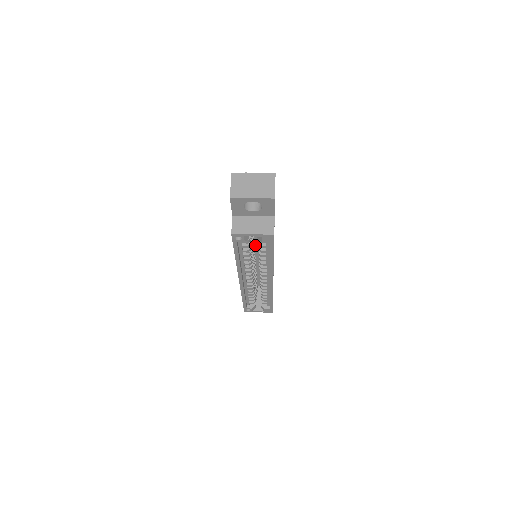
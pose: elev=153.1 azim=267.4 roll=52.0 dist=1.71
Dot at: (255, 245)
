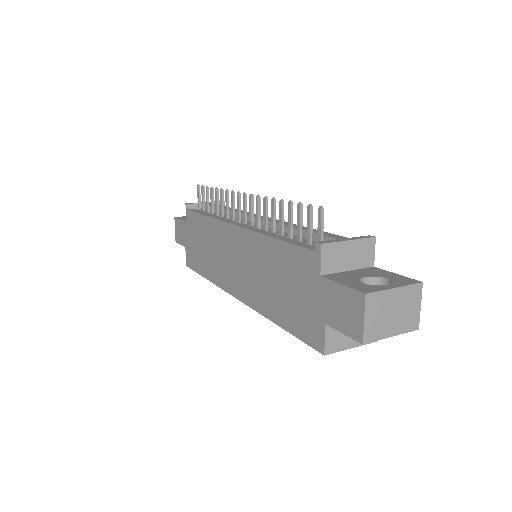
Dot at: occluded
